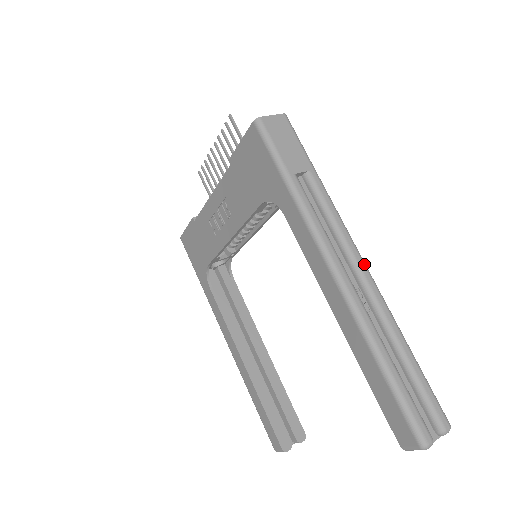
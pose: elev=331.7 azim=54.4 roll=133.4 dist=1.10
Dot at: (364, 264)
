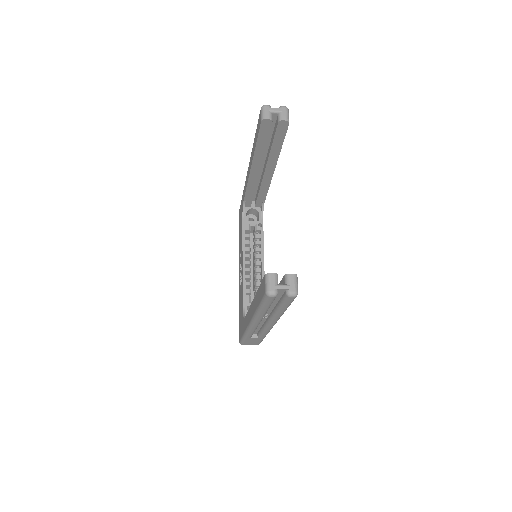
Dot at: occluded
